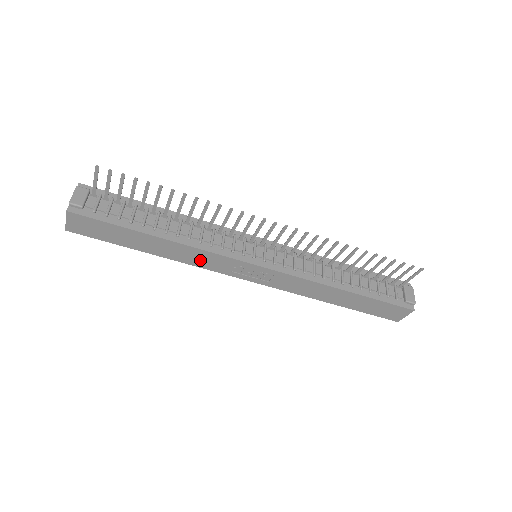
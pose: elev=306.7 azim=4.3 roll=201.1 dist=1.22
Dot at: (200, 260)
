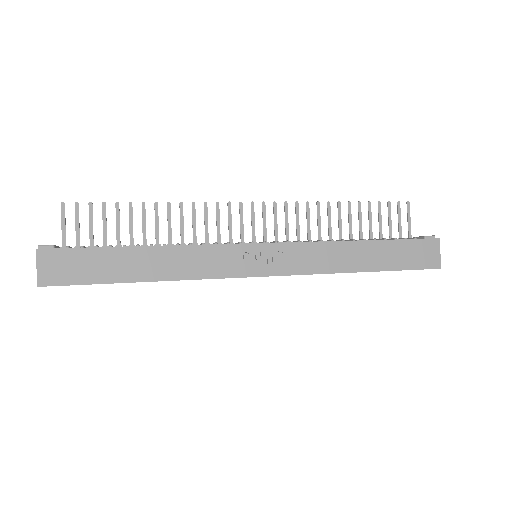
Dot at: (199, 265)
